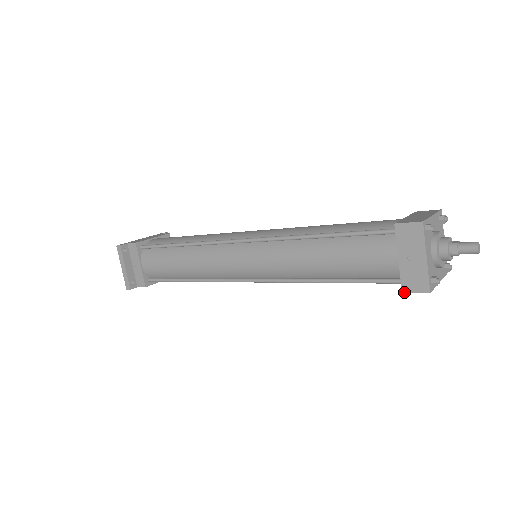
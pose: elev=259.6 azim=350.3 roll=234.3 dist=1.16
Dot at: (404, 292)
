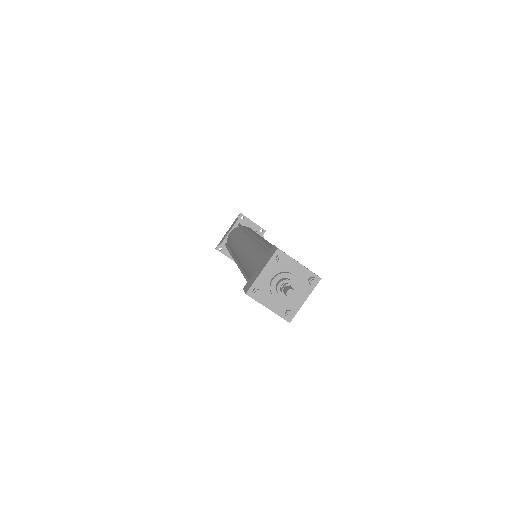
Dot at: occluded
